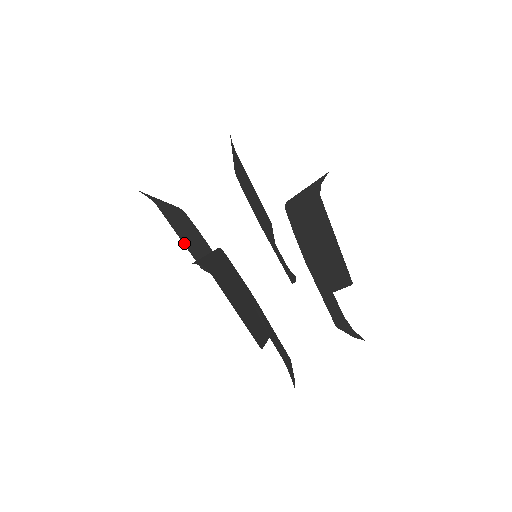
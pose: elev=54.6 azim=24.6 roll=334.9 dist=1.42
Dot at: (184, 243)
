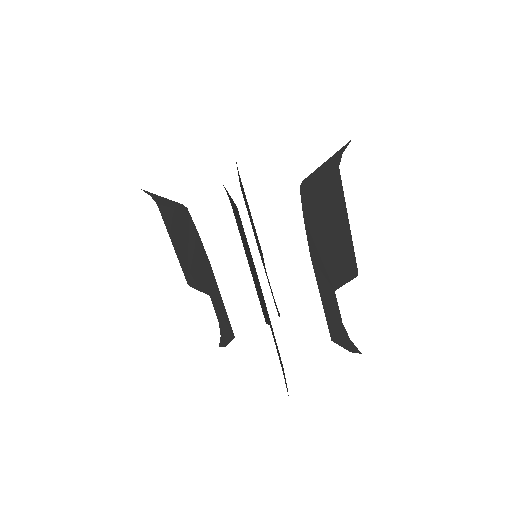
Dot at: (176, 252)
